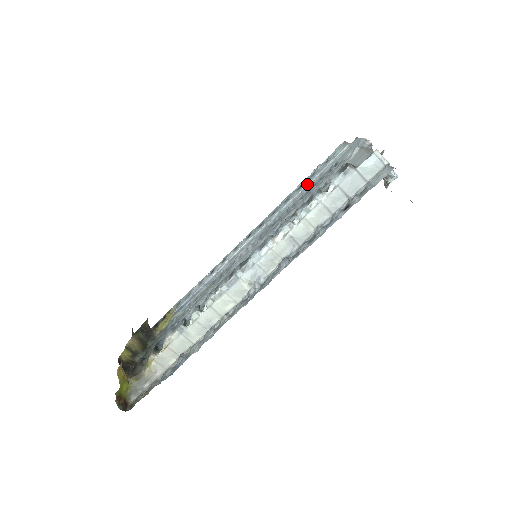
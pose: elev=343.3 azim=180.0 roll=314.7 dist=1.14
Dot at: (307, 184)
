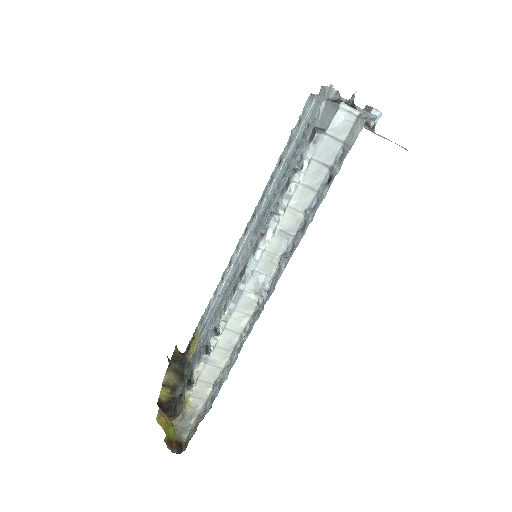
Dot at: (285, 157)
